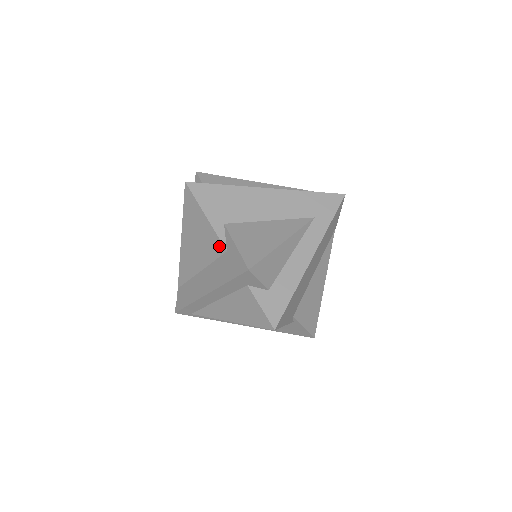
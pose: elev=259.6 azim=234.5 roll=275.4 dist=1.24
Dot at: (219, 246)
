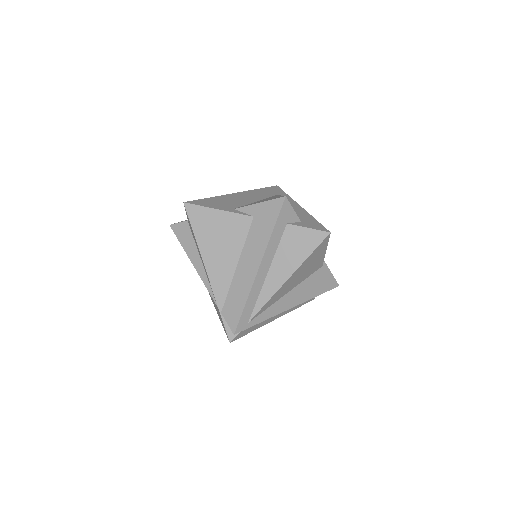
Dot at: (244, 220)
